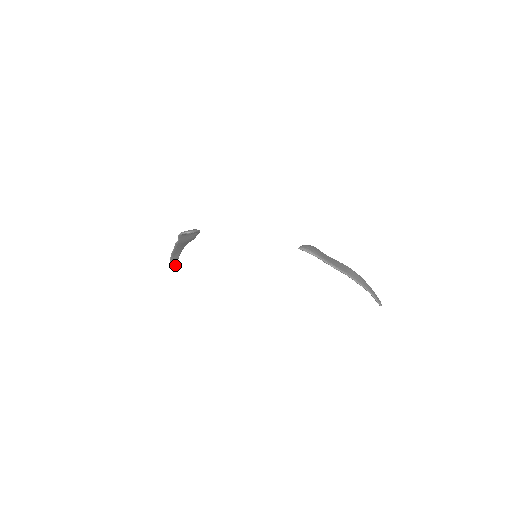
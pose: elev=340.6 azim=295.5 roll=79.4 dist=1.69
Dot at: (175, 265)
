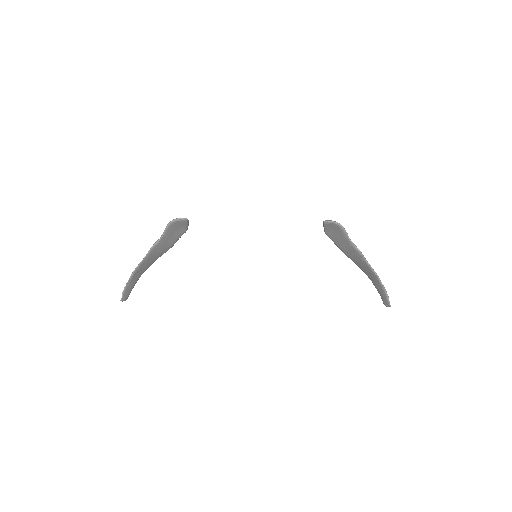
Dot at: (125, 299)
